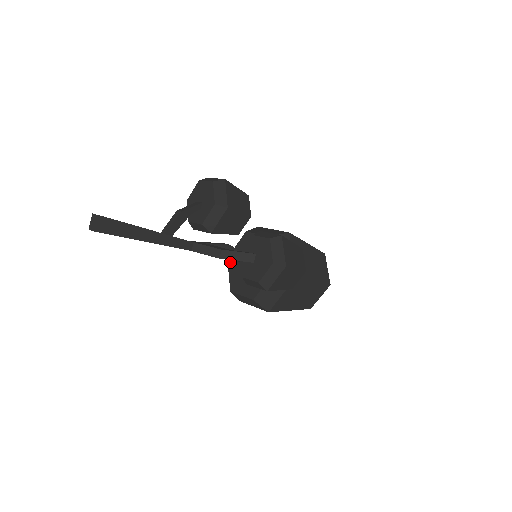
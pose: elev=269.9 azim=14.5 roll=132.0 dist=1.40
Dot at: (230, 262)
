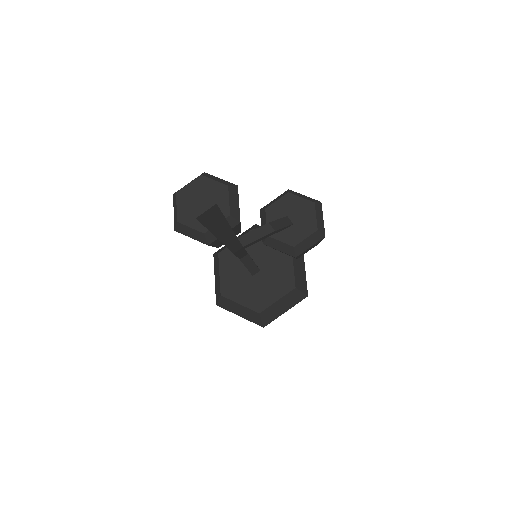
Dot at: (229, 294)
